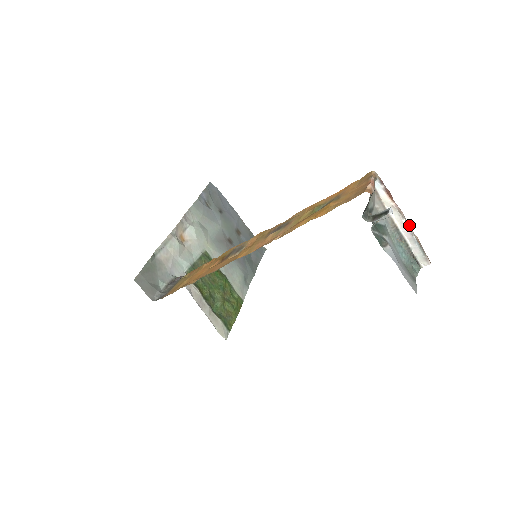
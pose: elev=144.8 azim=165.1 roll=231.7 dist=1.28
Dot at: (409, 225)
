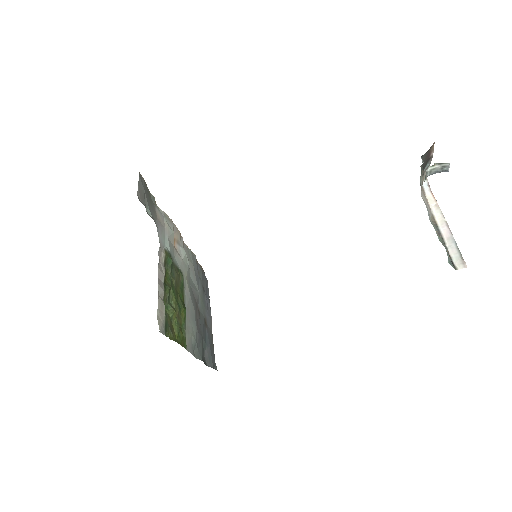
Dot at: (448, 229)
